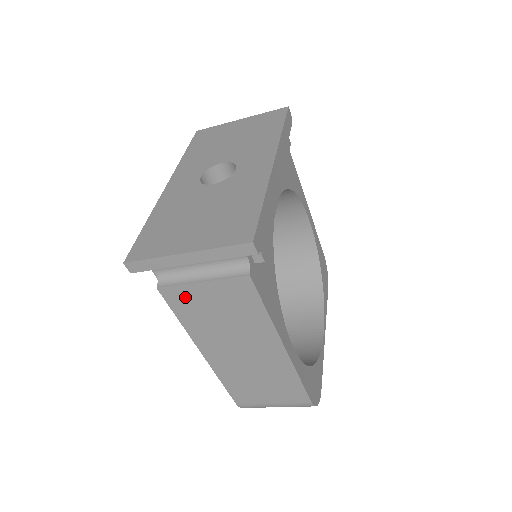
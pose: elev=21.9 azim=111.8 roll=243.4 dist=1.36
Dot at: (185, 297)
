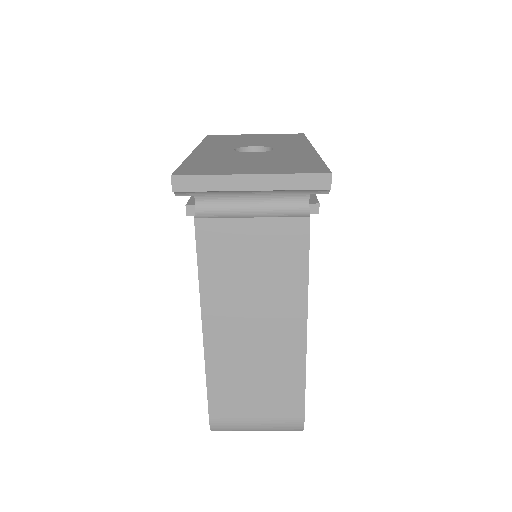
Dot at: (222, 237)
